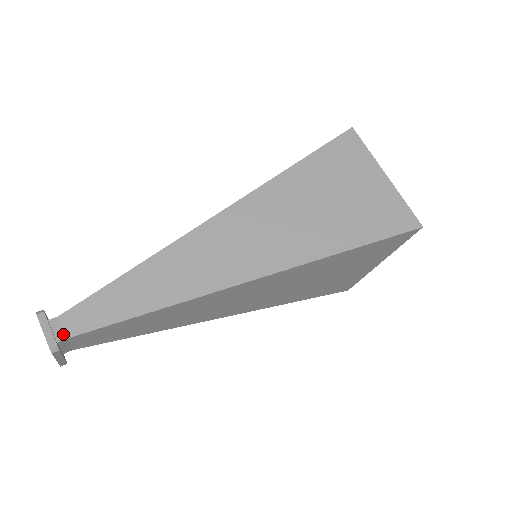
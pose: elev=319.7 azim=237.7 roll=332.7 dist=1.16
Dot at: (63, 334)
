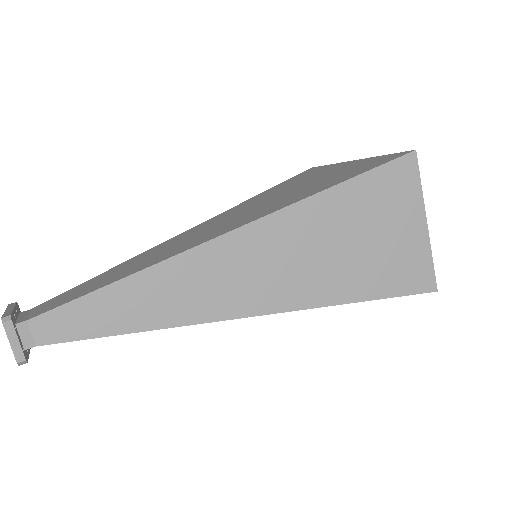
Dot at: (32, 341)
